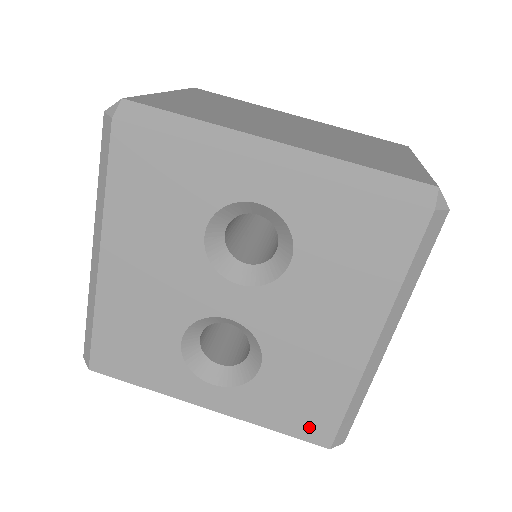
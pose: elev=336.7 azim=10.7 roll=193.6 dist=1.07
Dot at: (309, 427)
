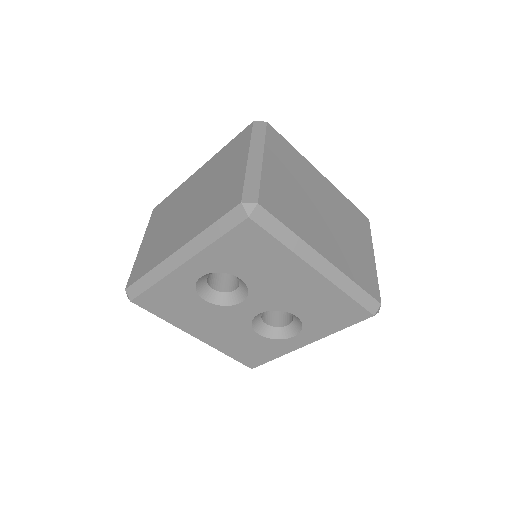
Dot at: (351, 317)
